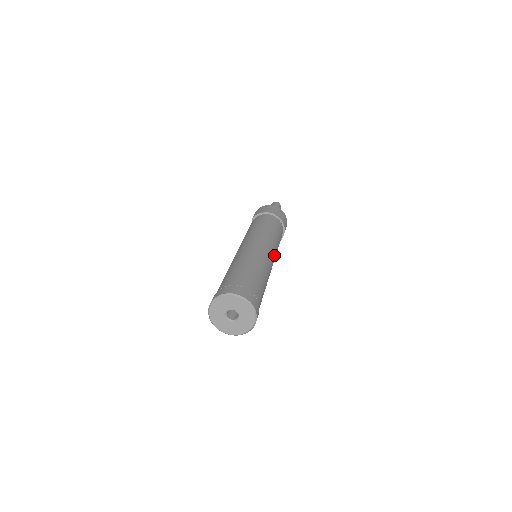
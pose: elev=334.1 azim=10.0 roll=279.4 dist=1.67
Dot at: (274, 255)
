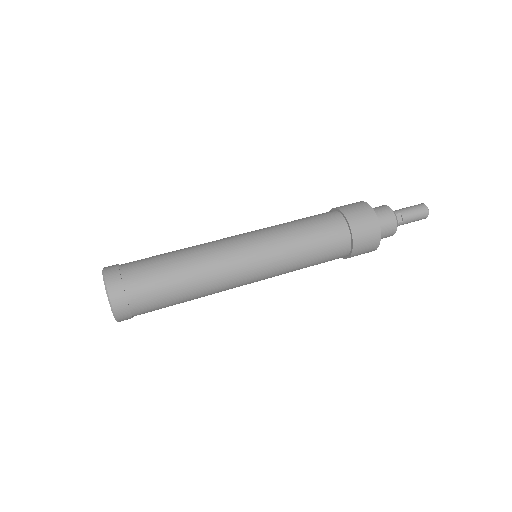
Dot at: (259, 248)
